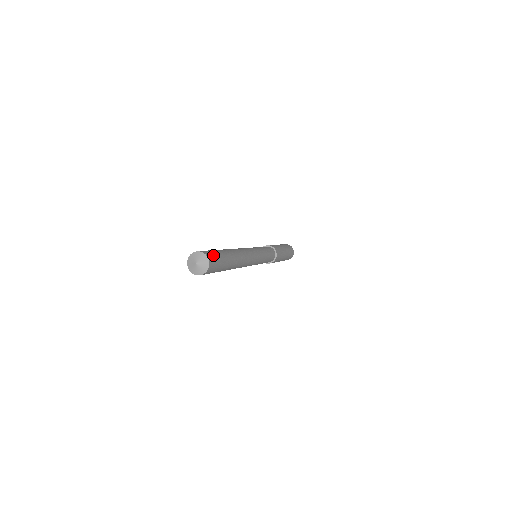
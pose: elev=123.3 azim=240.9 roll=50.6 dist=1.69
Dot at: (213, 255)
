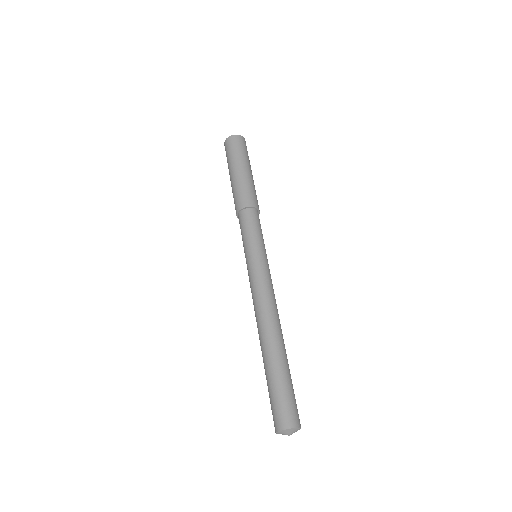
Dot at: (290, 410)
